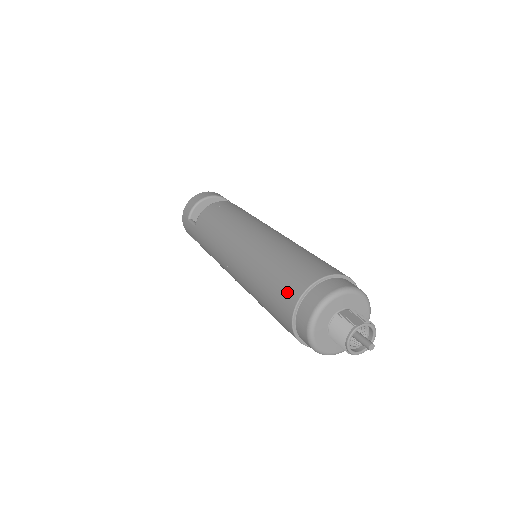
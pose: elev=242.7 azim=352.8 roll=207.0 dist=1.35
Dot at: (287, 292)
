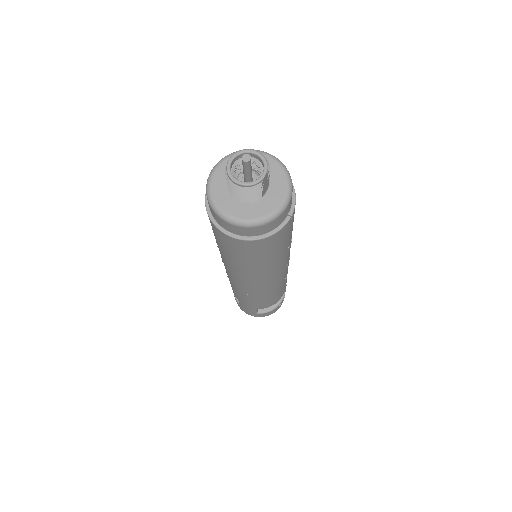
Dot at: occluded
